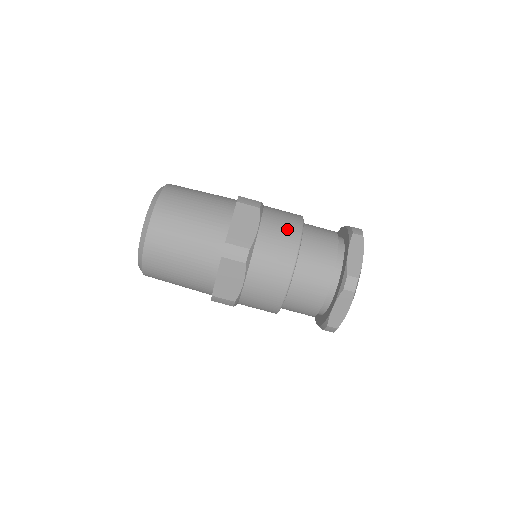
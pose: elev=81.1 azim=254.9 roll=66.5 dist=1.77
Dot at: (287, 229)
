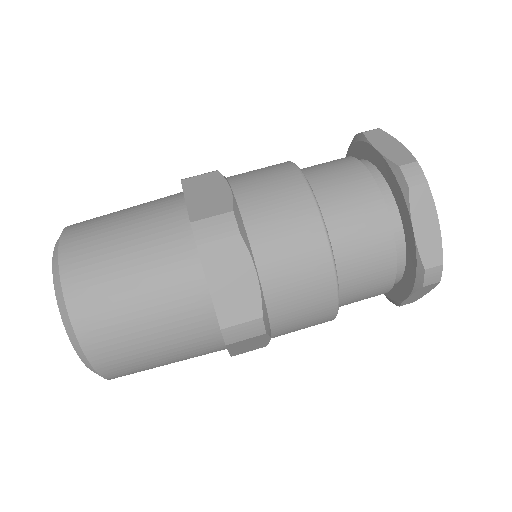
Dot at: occluded
